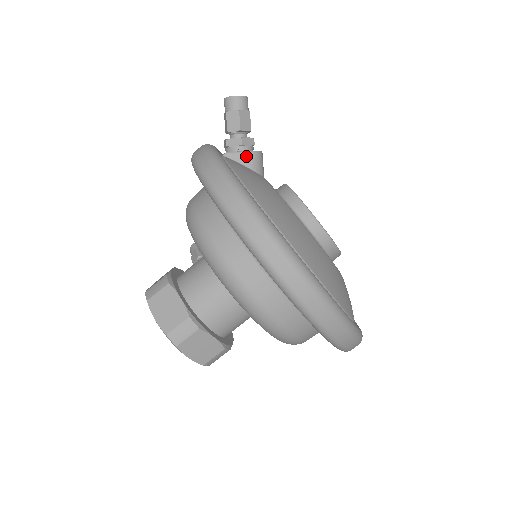
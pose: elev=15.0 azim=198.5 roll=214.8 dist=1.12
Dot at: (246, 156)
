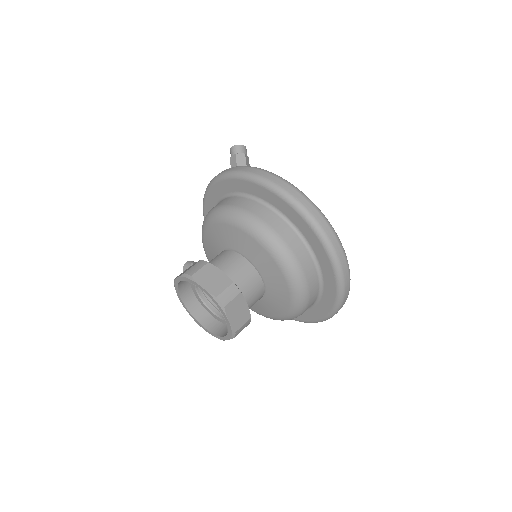
Dot at: occluded
